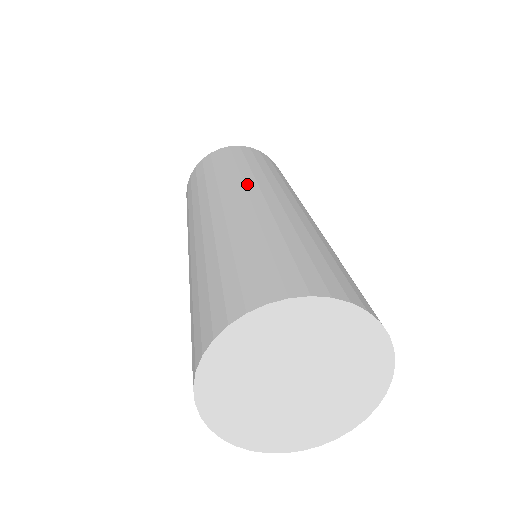
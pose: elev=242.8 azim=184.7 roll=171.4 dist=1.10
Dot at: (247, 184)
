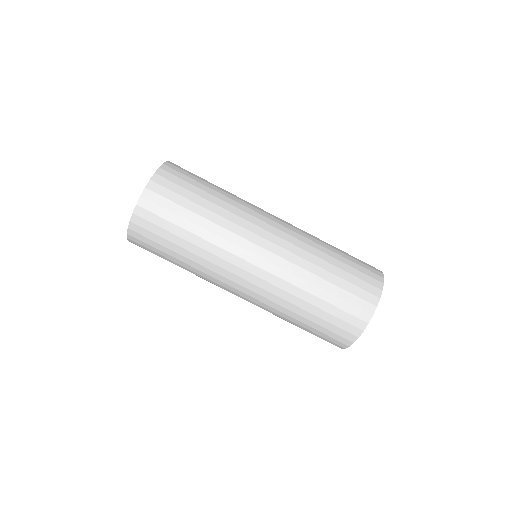
Dot at: (251, 230)
